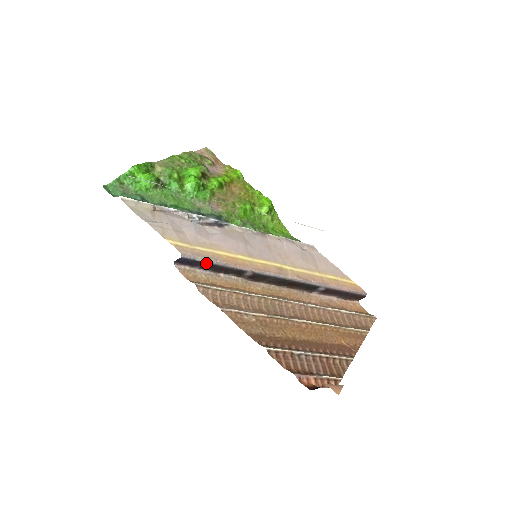
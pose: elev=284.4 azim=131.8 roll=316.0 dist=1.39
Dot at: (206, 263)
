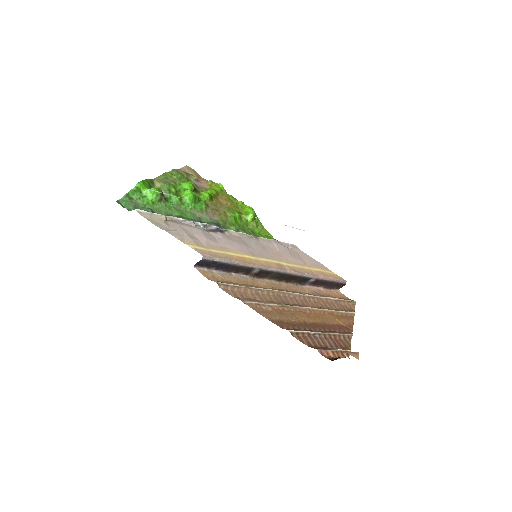
Dot at: (222, 263)
